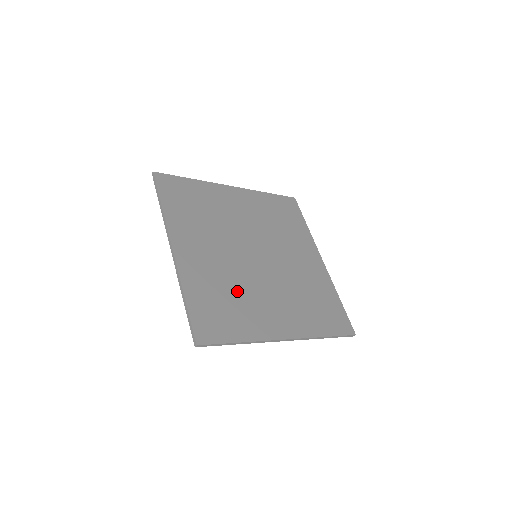
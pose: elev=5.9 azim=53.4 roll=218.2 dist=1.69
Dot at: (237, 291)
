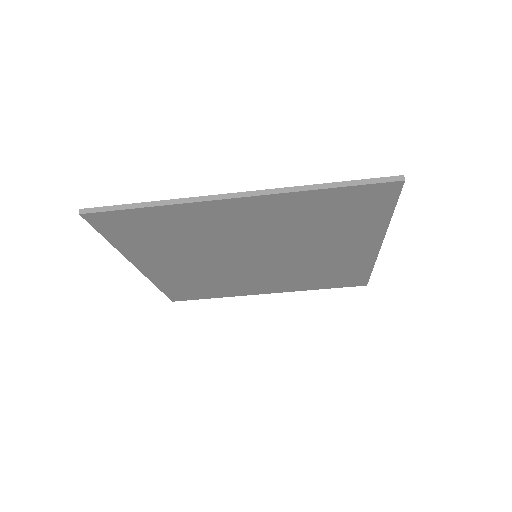
Dot at: occluded
